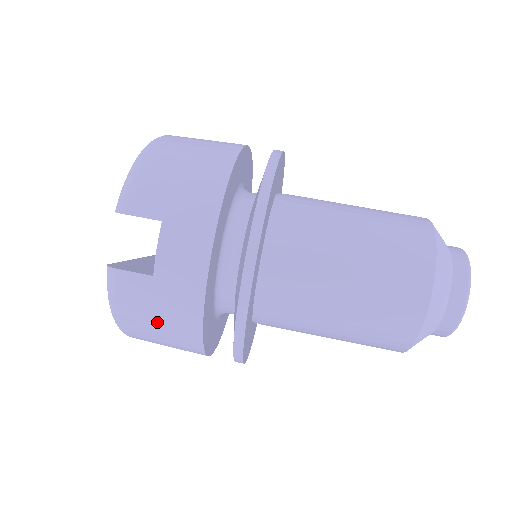
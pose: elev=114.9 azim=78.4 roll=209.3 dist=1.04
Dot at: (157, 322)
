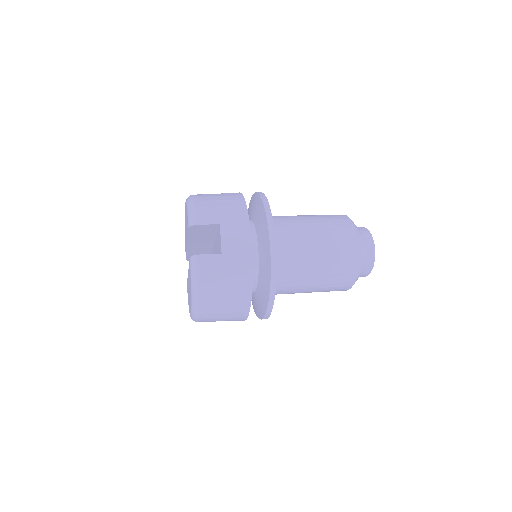
Dot at: (225, 285)
